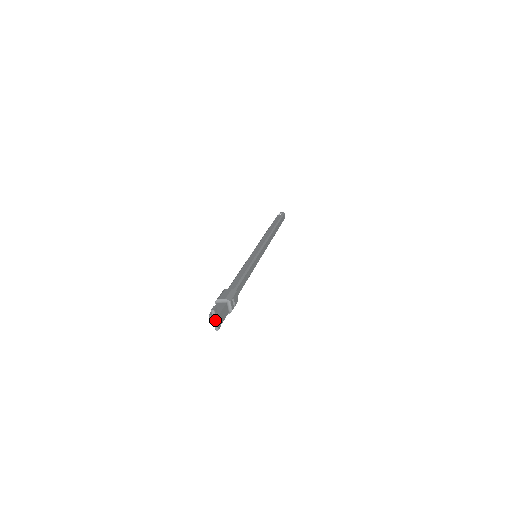
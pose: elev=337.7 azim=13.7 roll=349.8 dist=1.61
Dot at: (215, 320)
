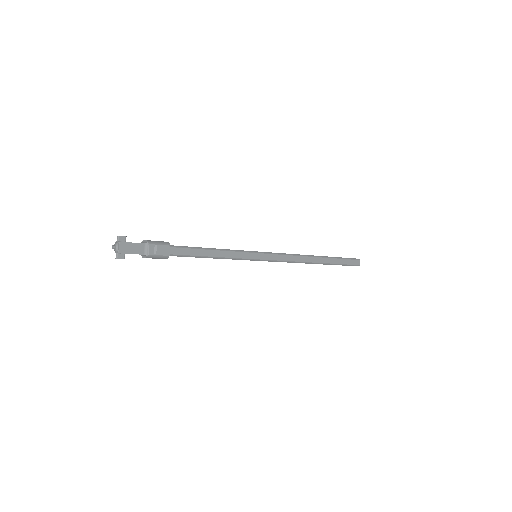
Dot at: (115, 246)
